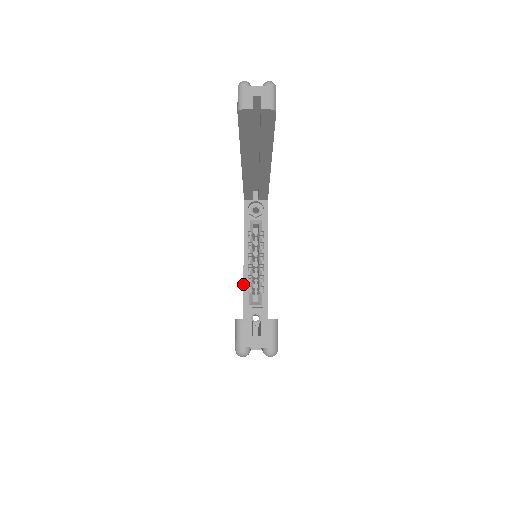
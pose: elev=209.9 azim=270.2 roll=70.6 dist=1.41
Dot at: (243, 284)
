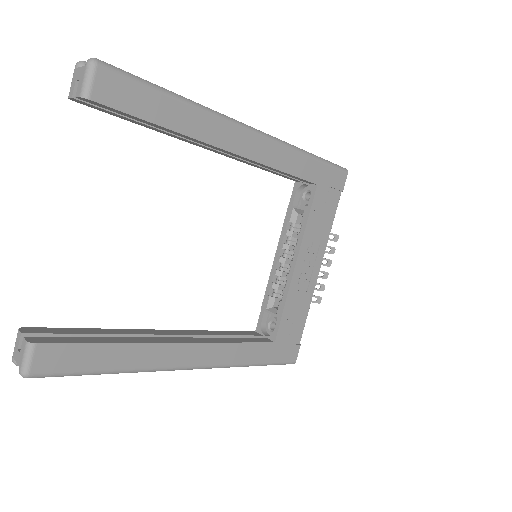
Dot at: occluded
